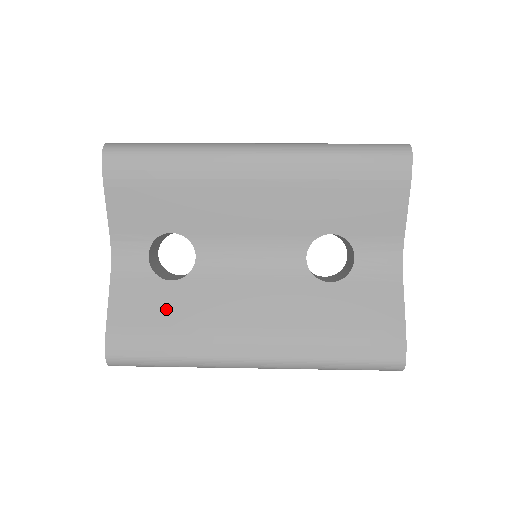
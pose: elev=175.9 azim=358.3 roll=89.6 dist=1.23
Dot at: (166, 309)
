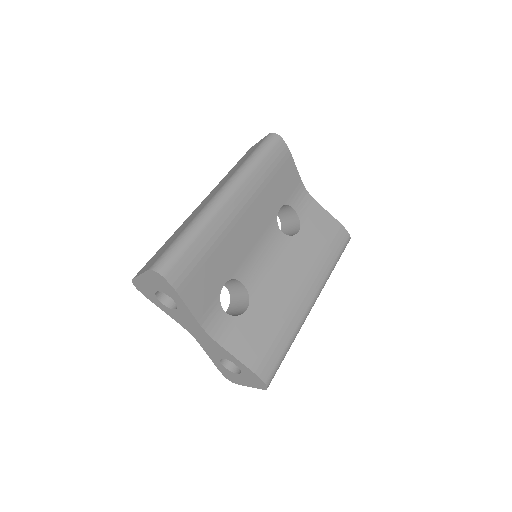
Dot at: (262, 325)
